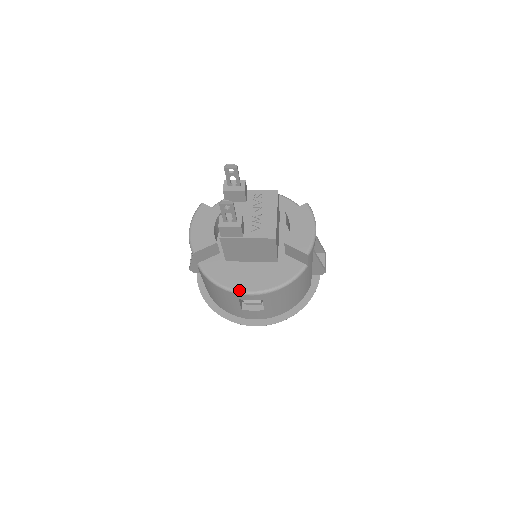
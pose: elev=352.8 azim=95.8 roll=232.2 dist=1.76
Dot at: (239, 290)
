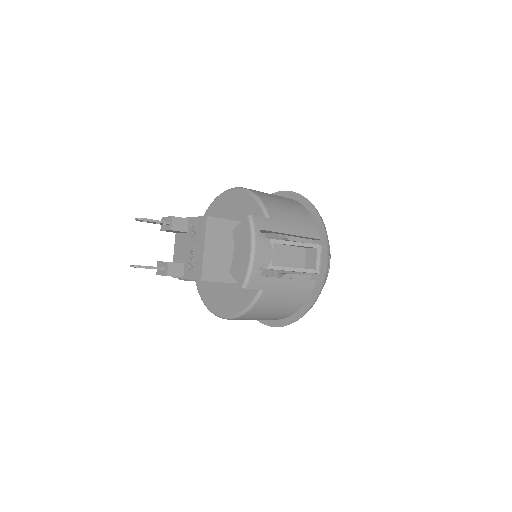
Dot at: (215, 314)
